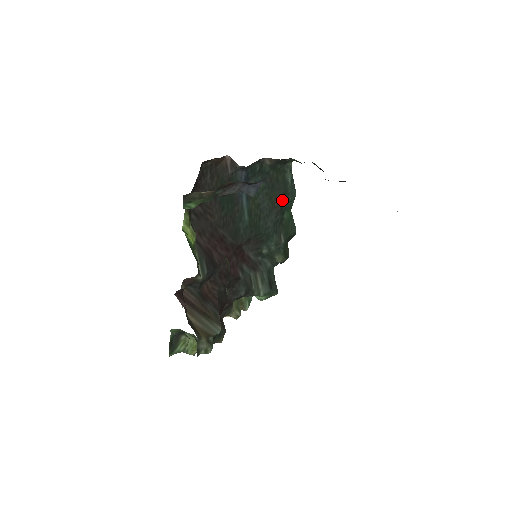
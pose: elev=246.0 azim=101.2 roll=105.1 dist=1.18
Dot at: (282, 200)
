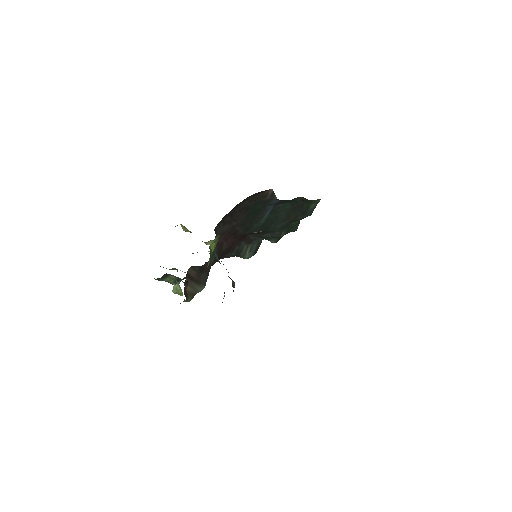
Dot at: (298, 216)
